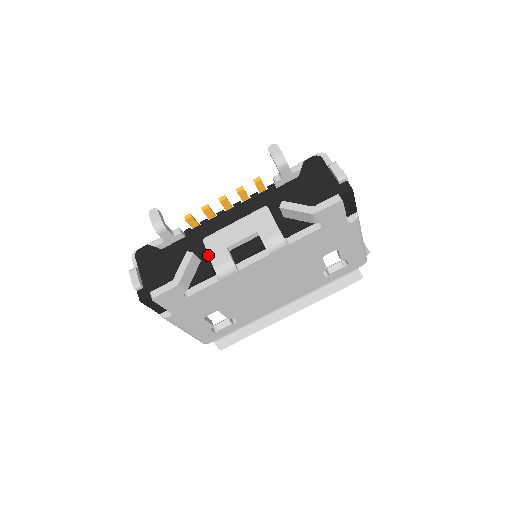
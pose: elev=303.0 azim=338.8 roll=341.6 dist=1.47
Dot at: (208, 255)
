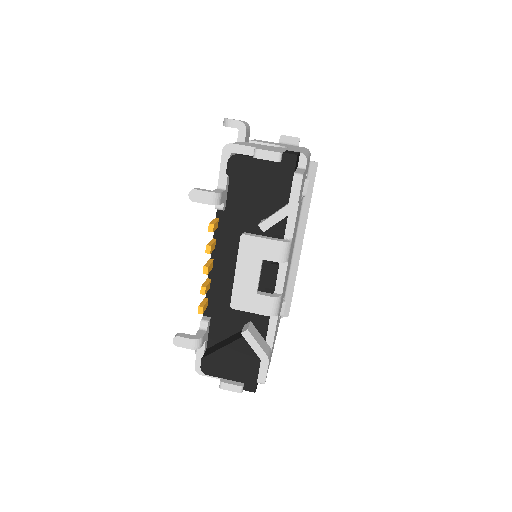
Dot at: occluded
